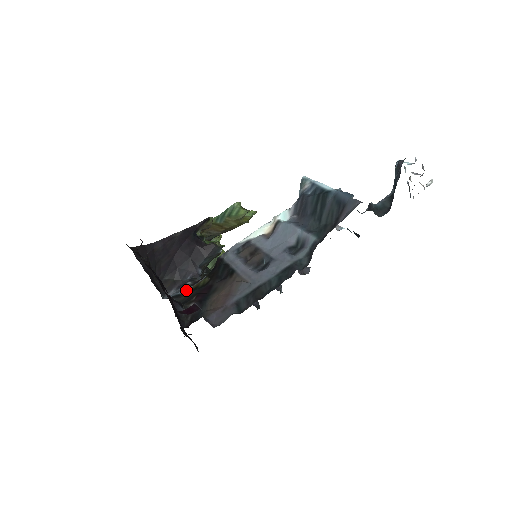
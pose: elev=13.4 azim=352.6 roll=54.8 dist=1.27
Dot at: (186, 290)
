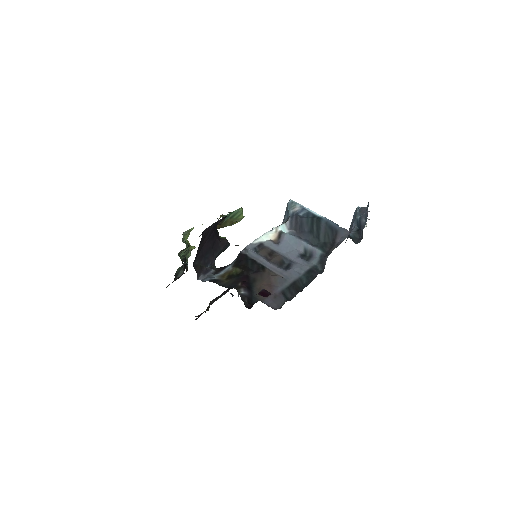
Dot at: (219, 276)
